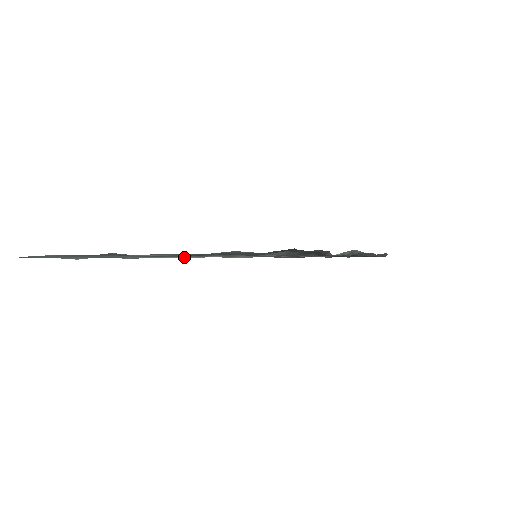
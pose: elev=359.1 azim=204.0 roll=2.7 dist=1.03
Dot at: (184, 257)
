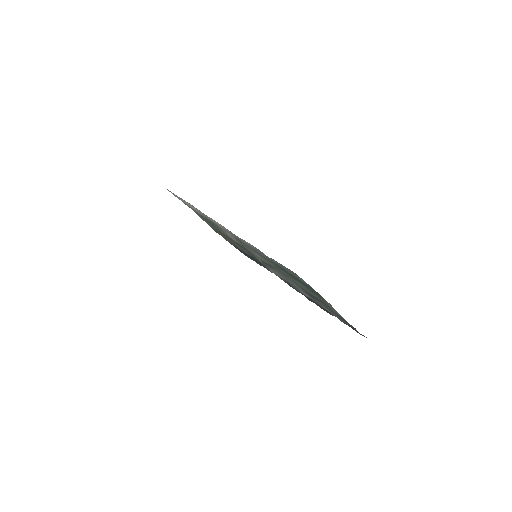
Dot at: (222, 227)
